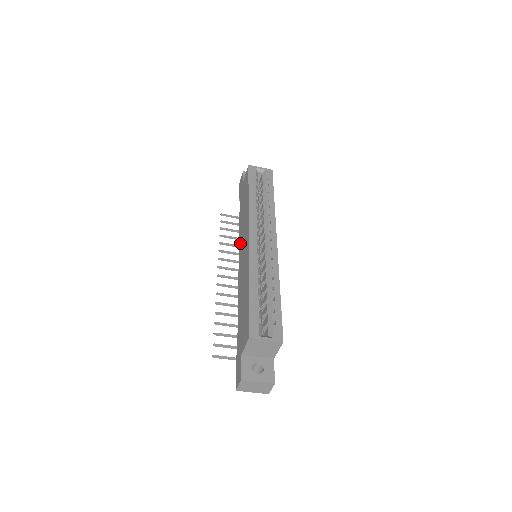
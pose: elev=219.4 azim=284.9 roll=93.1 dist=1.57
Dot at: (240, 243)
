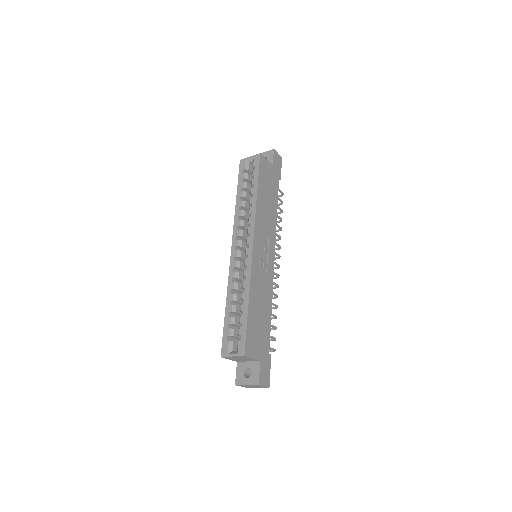
Dot at: occluded
